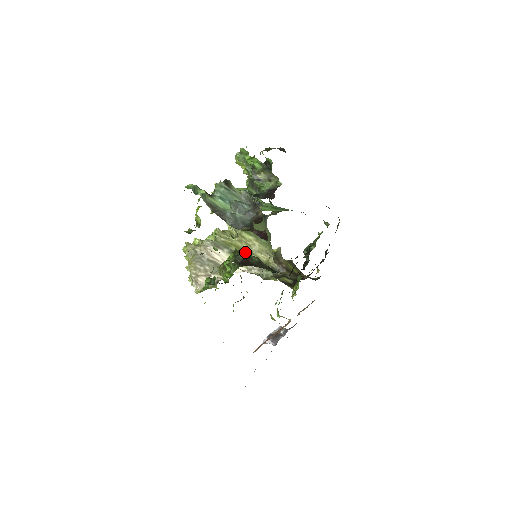
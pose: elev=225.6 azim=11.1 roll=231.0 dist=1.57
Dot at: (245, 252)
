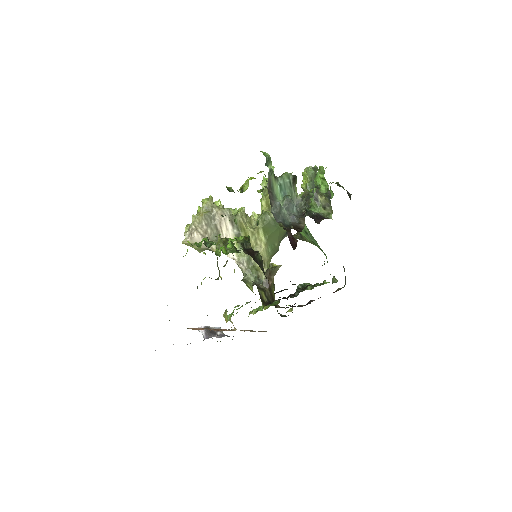
Dot at: occluded
